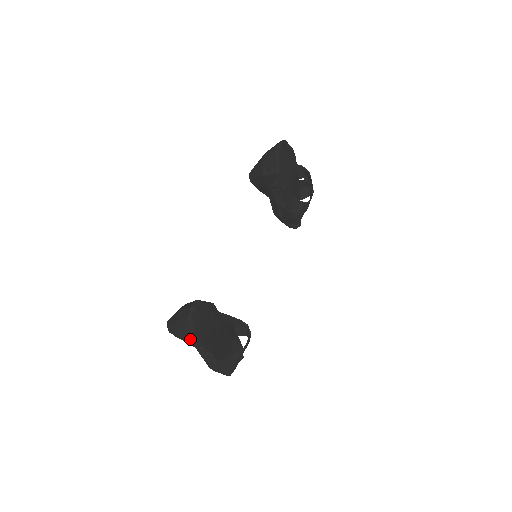
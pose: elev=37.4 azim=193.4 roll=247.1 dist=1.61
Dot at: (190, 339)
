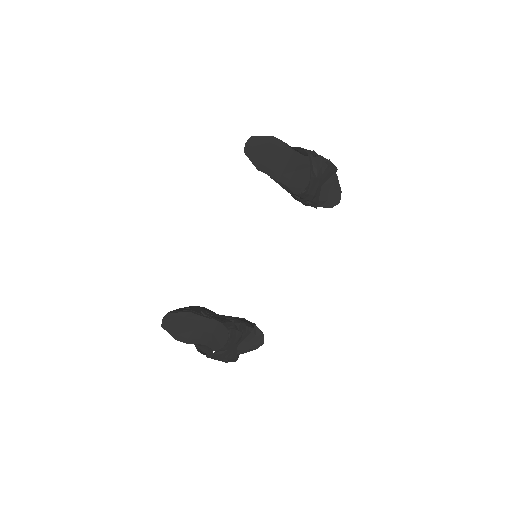
Dot at: occluded
